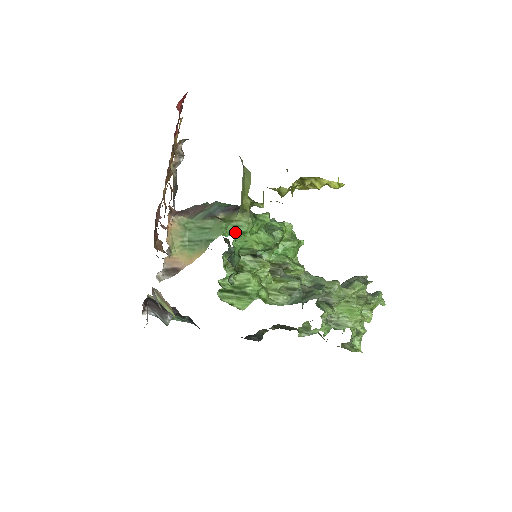
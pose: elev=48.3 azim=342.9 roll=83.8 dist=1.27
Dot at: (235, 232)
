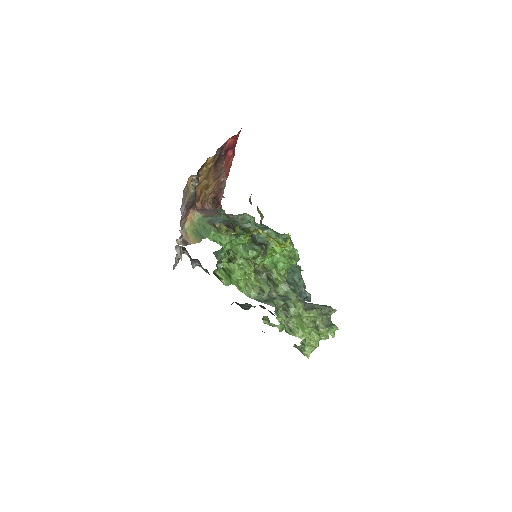
Dot at: (217, 240)
